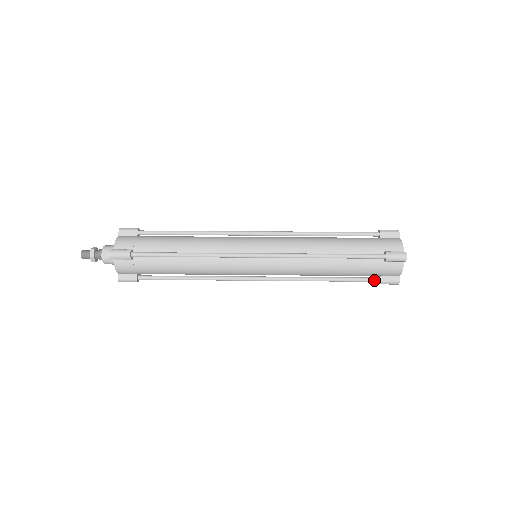
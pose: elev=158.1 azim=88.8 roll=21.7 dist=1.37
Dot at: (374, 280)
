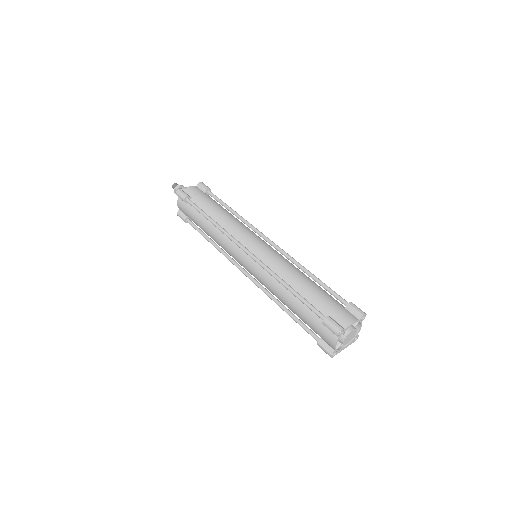
Dot at: (315, 338)
